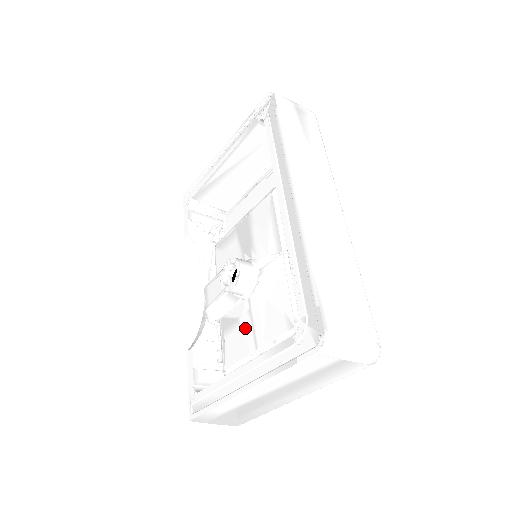
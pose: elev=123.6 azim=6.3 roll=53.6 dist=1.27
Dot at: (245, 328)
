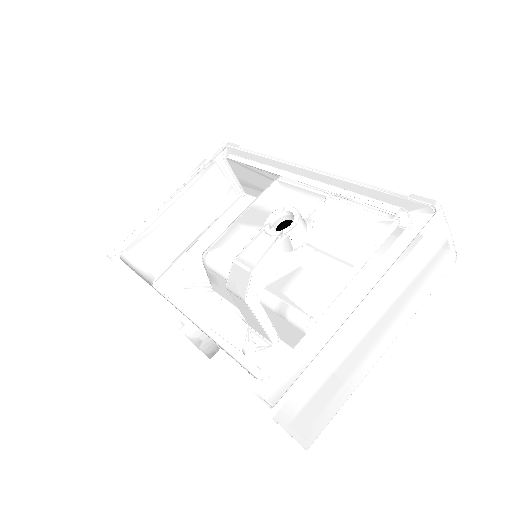
Dot at: (319, 265)
